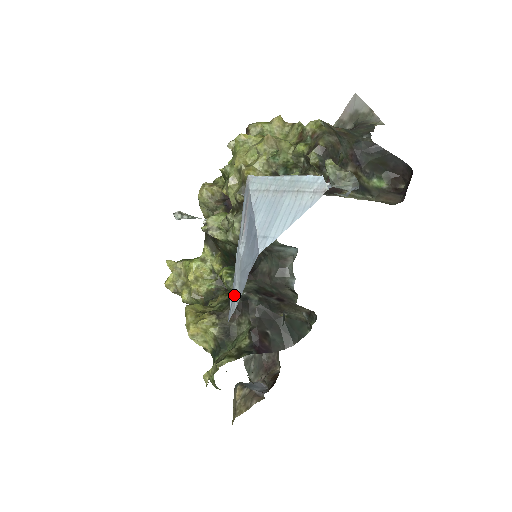
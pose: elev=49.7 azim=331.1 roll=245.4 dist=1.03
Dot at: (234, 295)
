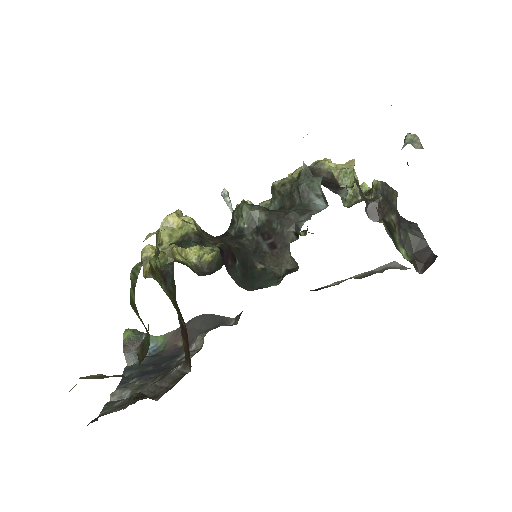
Dot at: occluded
